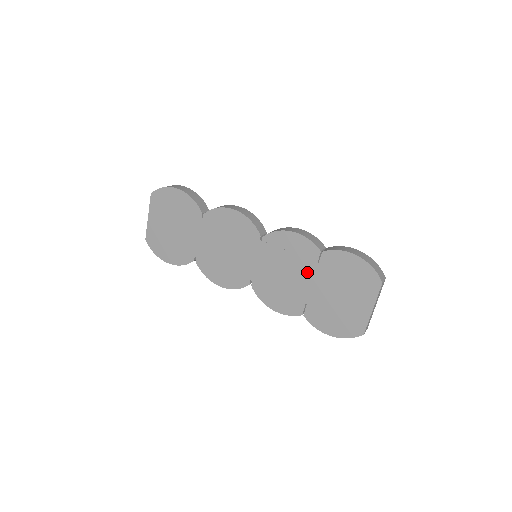
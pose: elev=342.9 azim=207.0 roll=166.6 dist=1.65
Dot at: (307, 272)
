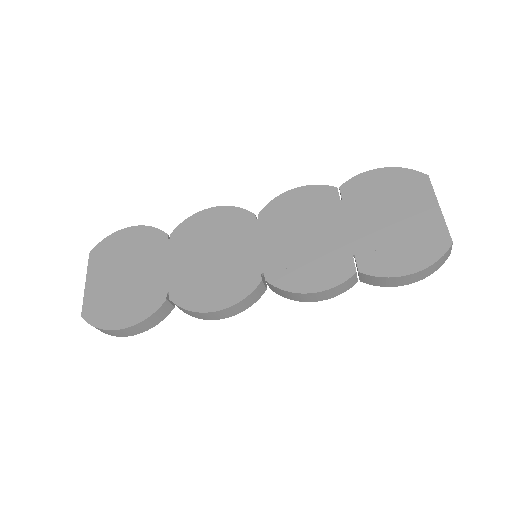
Dot at: (333, 218)
